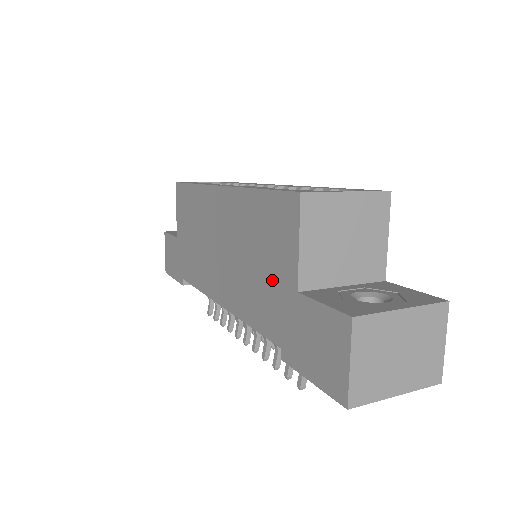
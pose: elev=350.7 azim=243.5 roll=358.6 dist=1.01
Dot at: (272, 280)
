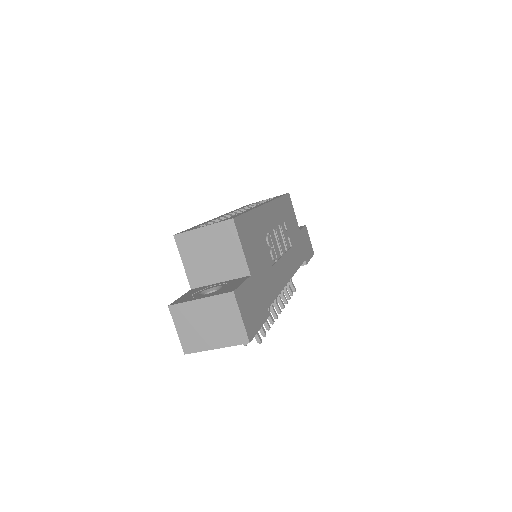
Dot at: occluded
